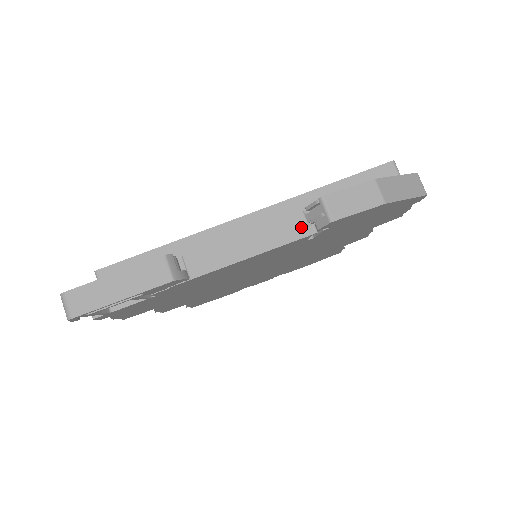
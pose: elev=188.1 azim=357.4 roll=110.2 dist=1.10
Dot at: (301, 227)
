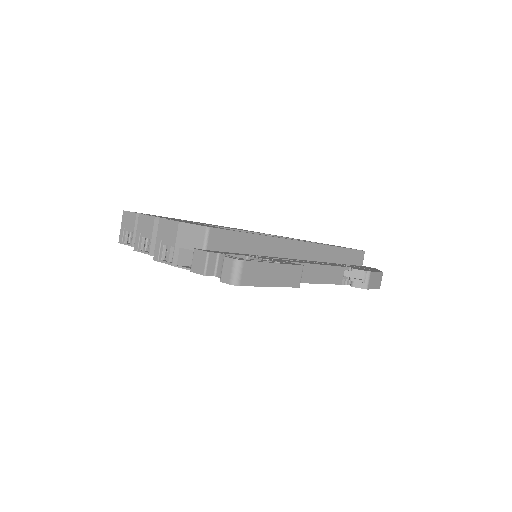
Dot at: (341, 277)
